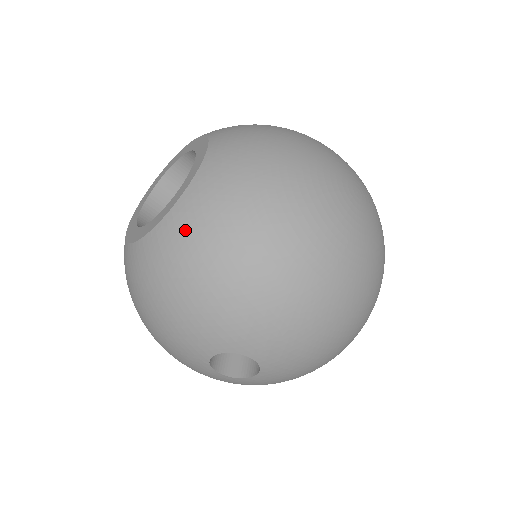
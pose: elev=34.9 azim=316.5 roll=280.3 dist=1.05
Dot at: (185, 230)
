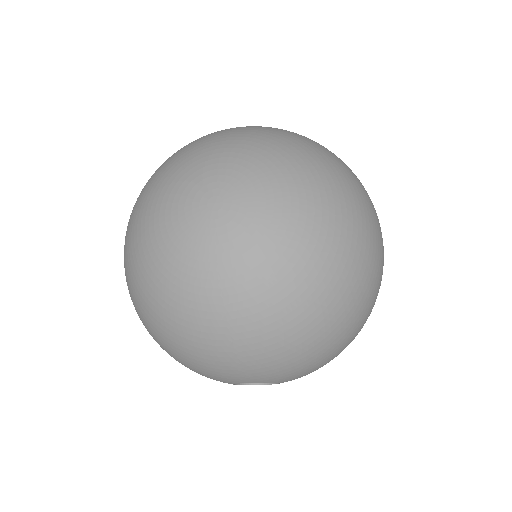
Dot at: occluded
